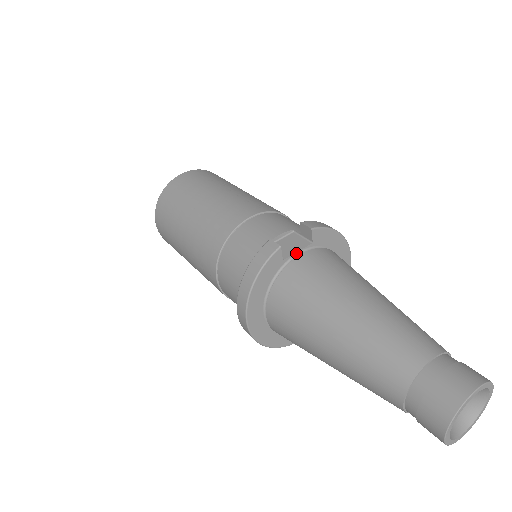
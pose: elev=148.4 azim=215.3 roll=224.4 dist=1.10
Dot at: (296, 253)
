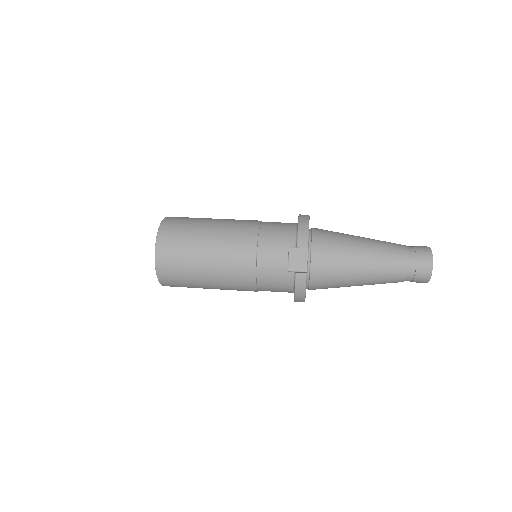
Dot at: (307, 262)
